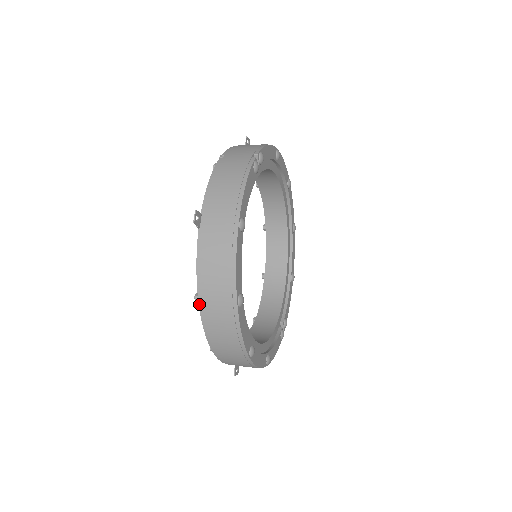
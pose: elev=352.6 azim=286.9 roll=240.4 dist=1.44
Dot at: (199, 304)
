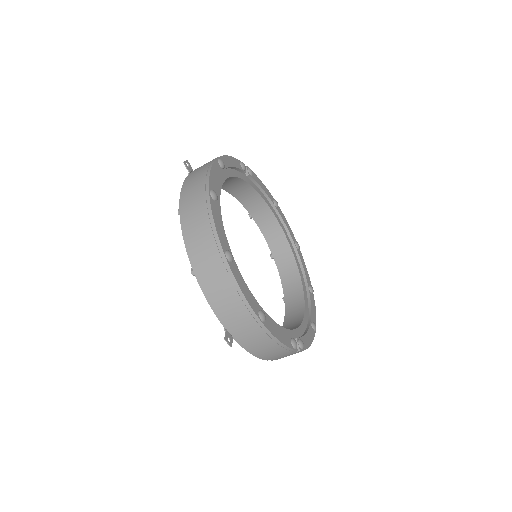
Dot at: (179, 209)
